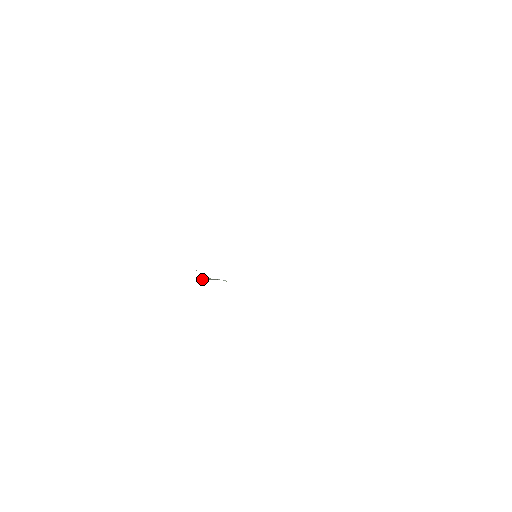
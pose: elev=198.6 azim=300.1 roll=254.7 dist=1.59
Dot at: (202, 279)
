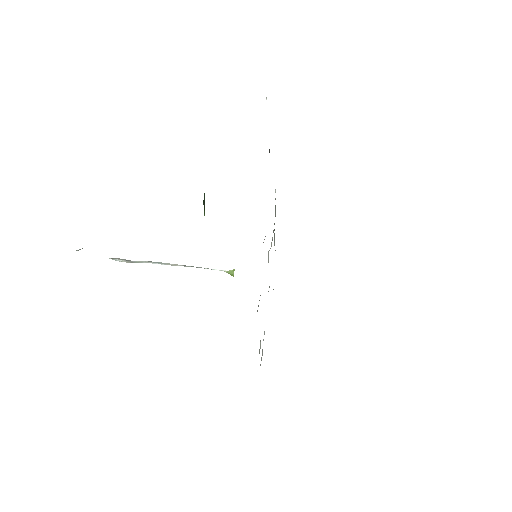
Dot at: (131, 261)
